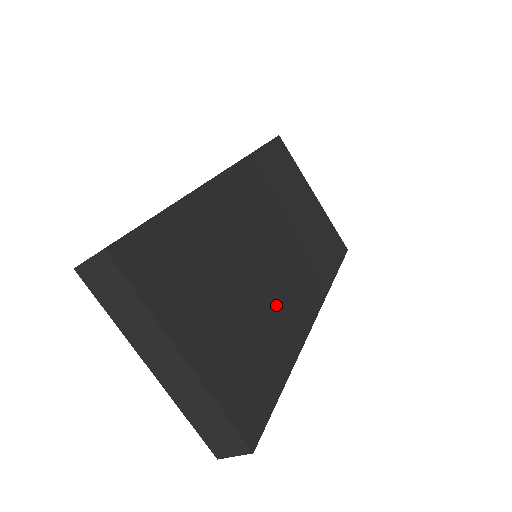
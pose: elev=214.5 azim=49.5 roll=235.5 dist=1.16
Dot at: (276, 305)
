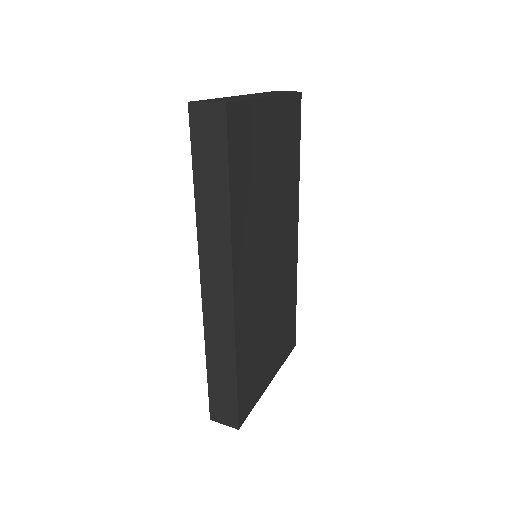
Dot at: (283, 280)
